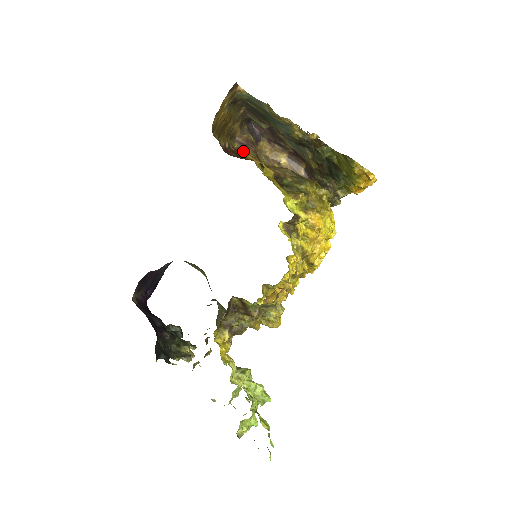
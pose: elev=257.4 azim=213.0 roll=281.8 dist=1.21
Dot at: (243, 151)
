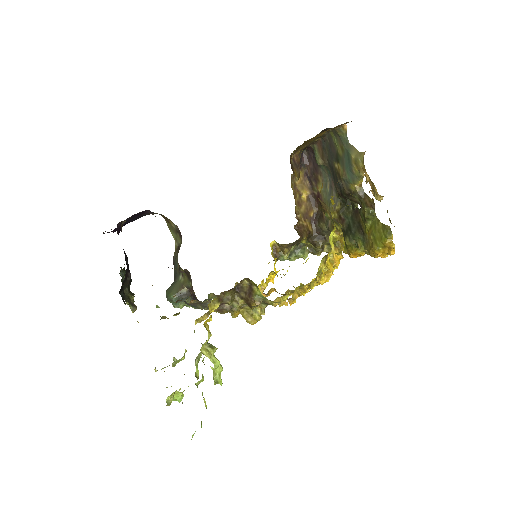
Dot at: (294, 168)
